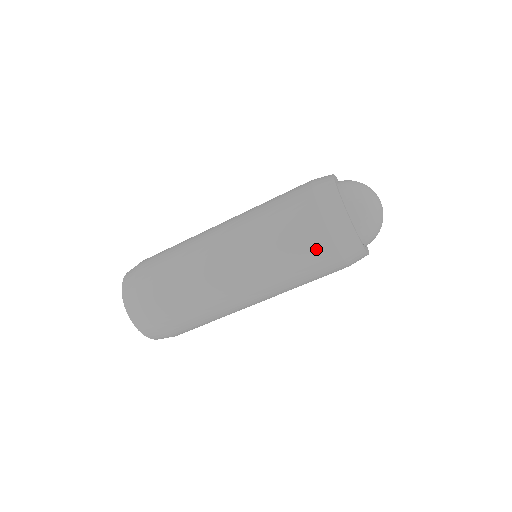
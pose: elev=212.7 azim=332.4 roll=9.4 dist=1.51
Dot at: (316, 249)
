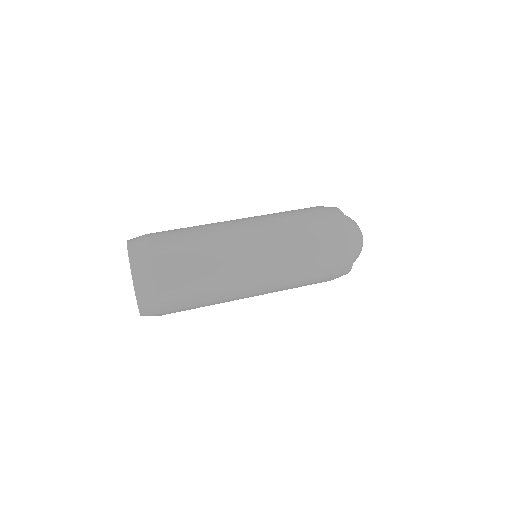
Dot at: (319, 227)
